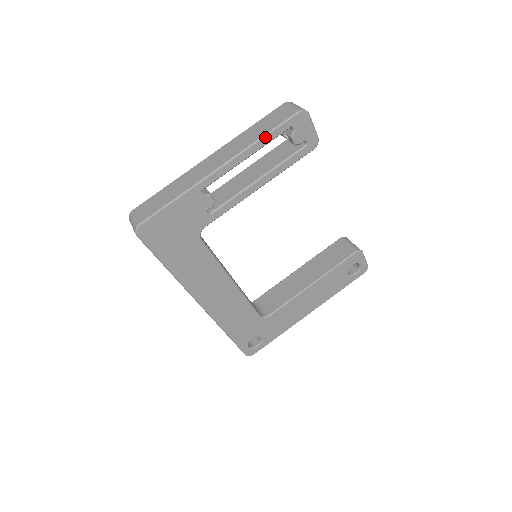
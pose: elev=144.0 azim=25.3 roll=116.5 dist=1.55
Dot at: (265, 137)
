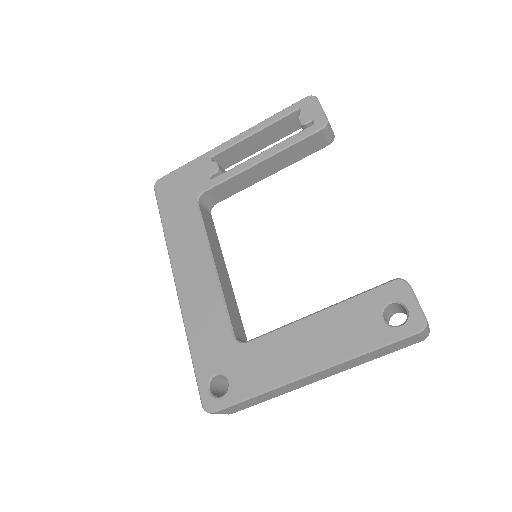
Dot at: (272, 117)
